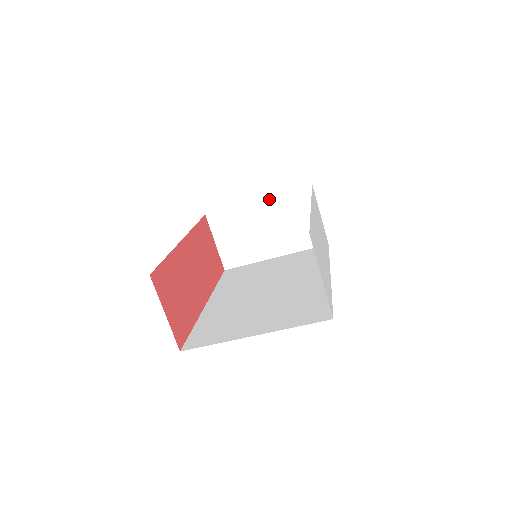
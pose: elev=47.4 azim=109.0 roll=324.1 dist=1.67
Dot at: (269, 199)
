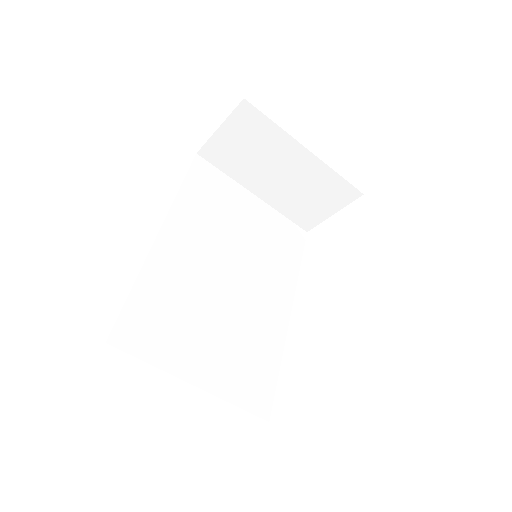
Dot at: (317, 161)
